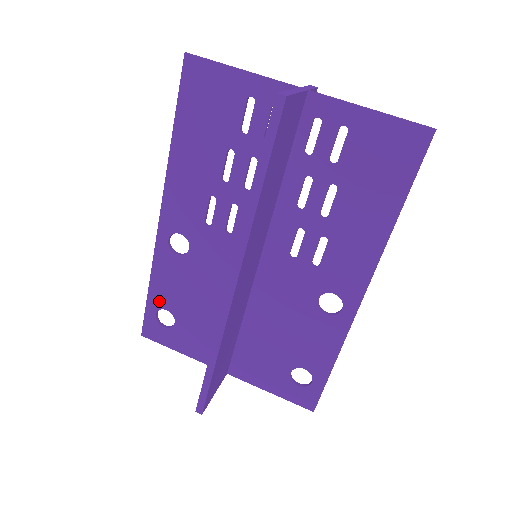
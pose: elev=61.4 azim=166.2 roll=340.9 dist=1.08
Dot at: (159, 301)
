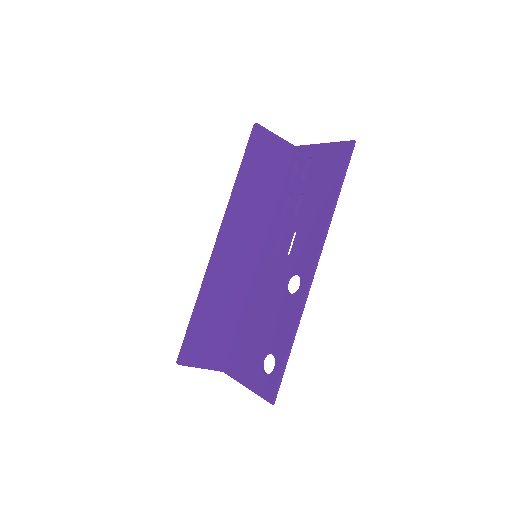
Dot at: occluded
